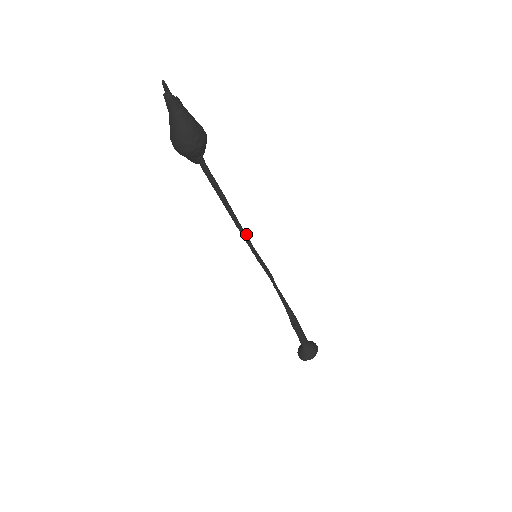
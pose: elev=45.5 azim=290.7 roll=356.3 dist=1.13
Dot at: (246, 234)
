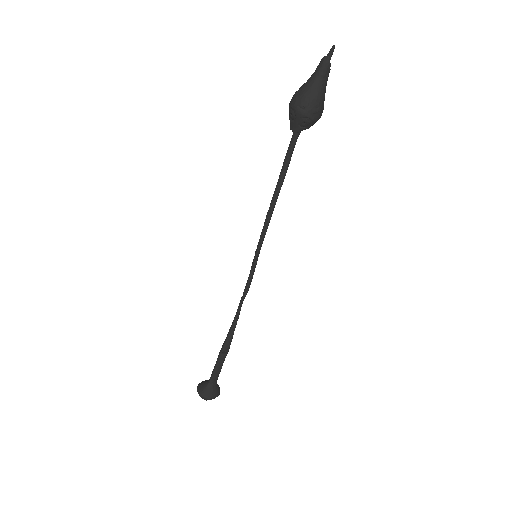
Dot at: occluded
